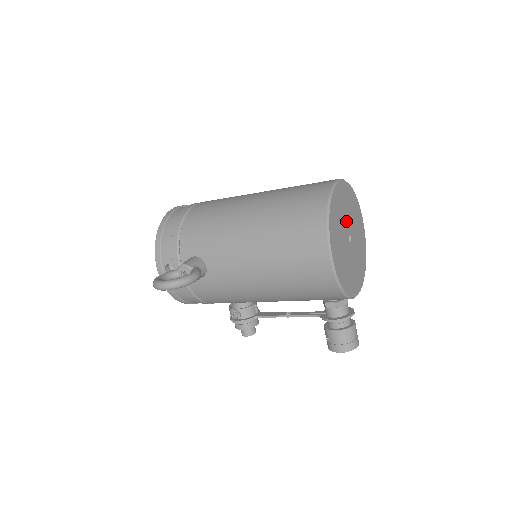
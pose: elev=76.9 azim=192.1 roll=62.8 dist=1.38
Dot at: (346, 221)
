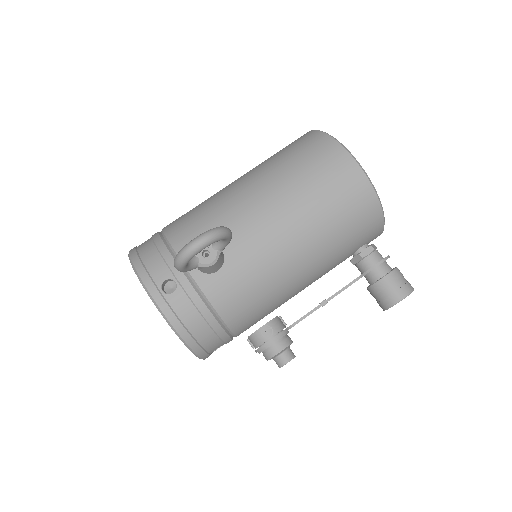
Dot at: occluded
